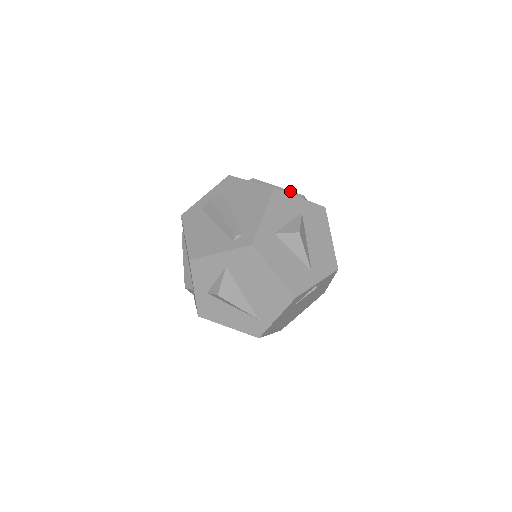
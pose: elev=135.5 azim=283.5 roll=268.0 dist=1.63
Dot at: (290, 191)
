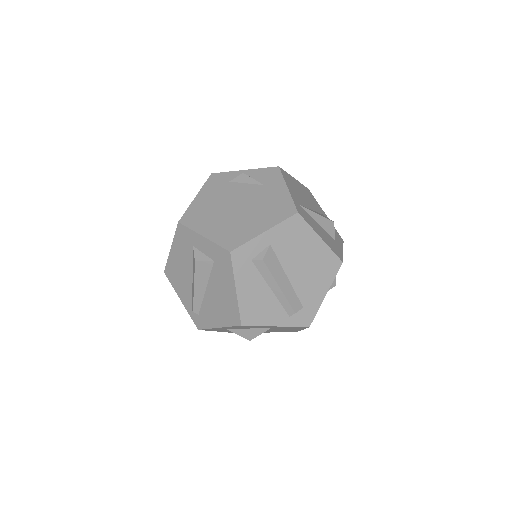
Dot at: (286, 300)
